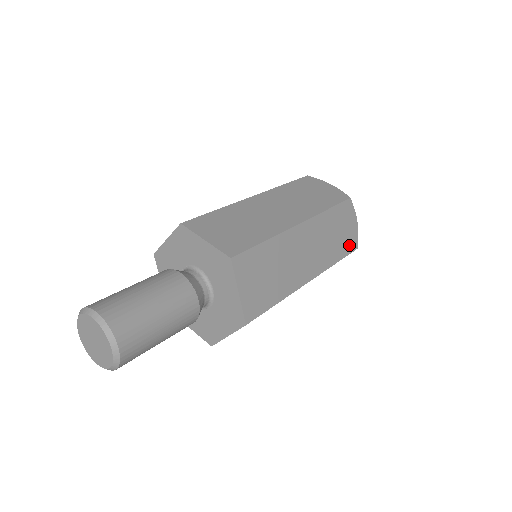
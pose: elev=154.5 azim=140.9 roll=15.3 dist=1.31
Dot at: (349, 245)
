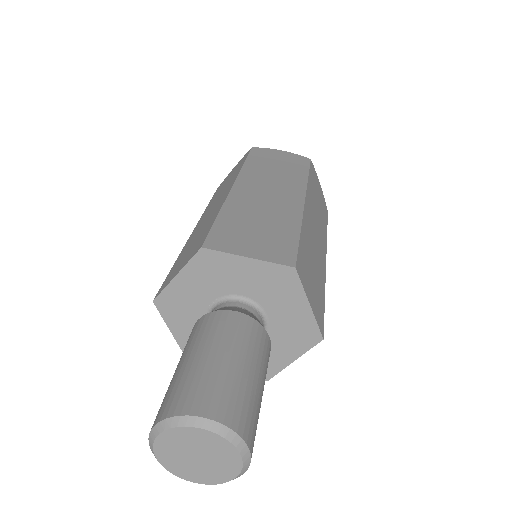
Dot at: (324, 210)
